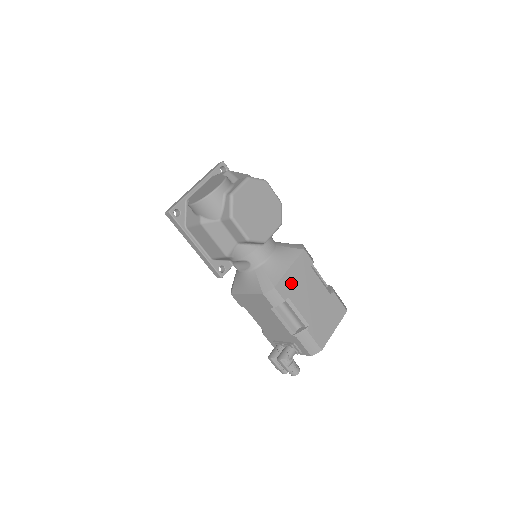
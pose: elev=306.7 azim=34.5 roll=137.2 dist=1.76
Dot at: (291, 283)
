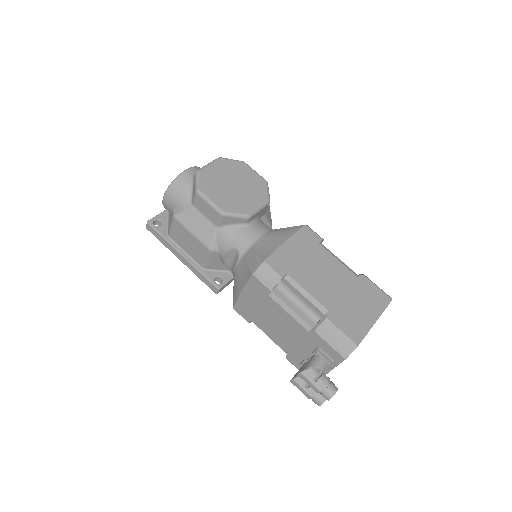
Dot at: (290, 259)
